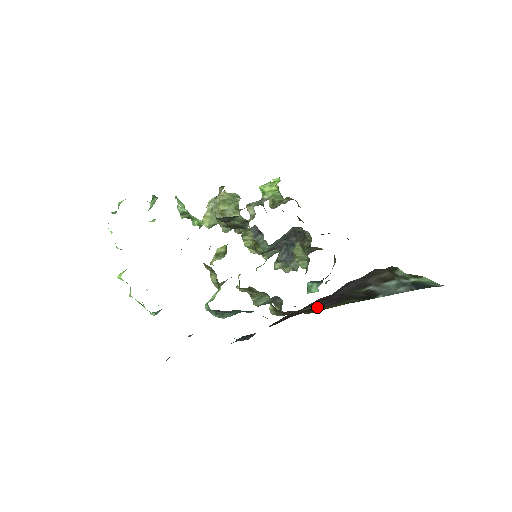
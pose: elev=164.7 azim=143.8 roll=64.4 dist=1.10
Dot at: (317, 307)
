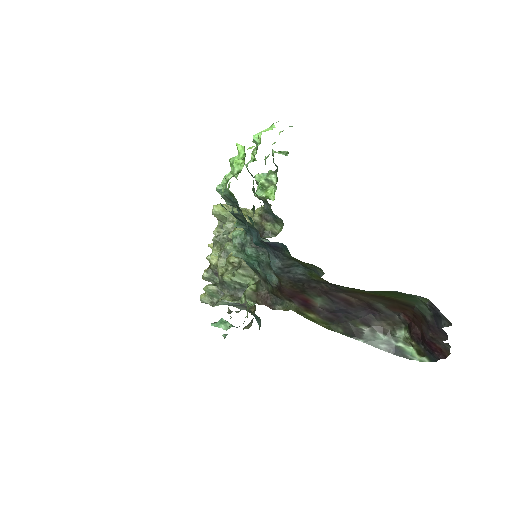
Dot at: (316, 309)
